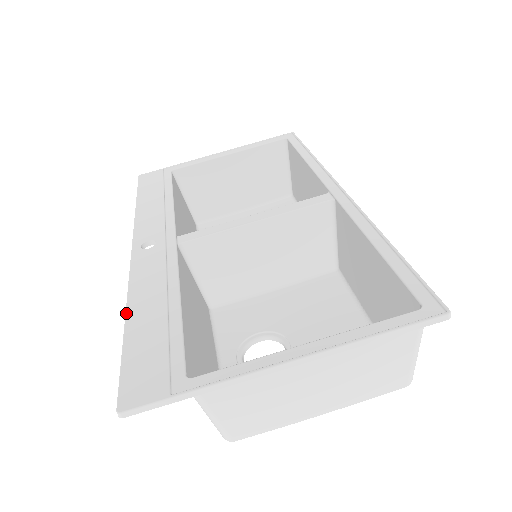
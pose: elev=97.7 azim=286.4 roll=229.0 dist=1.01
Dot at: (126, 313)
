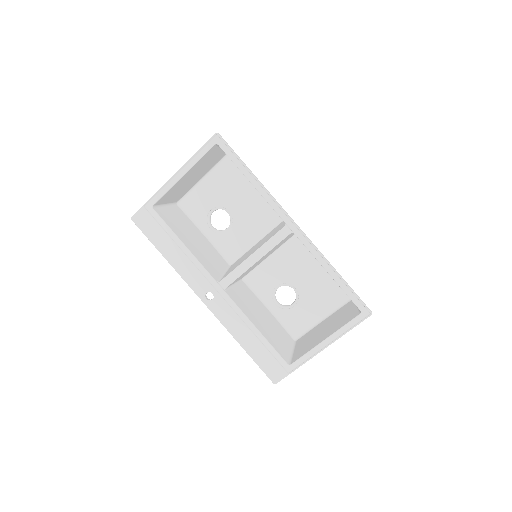
Dot at: occluded
